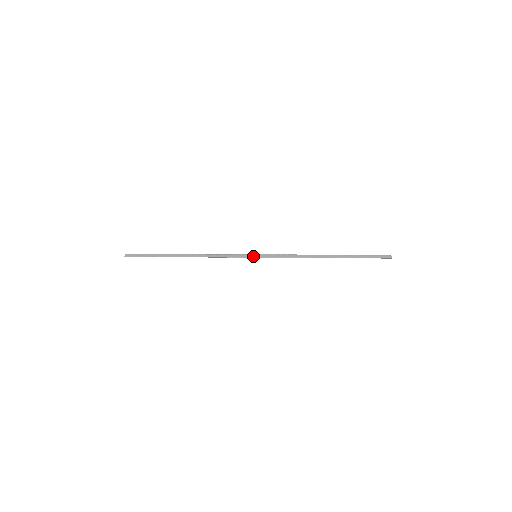
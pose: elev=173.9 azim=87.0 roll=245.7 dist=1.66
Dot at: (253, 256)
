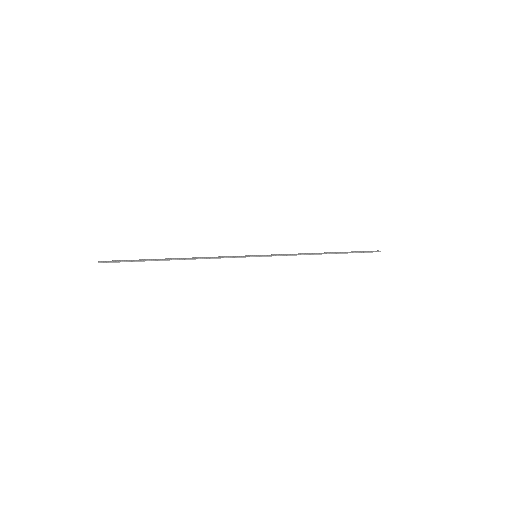
Dot at: (253, 256)
